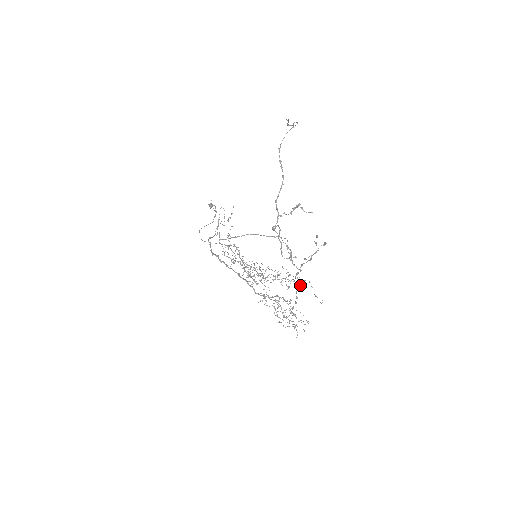
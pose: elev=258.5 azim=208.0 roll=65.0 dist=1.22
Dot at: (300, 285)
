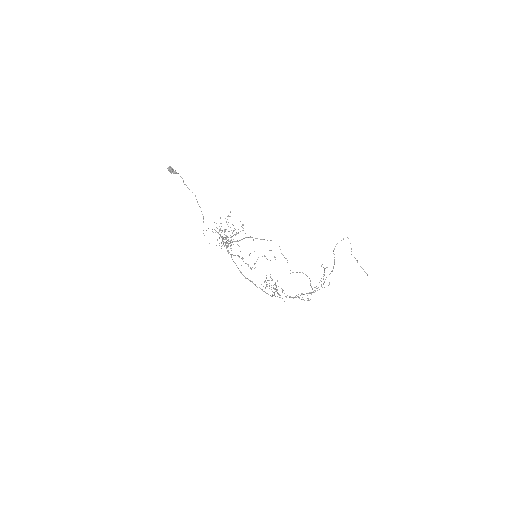
Dot at: occluded
